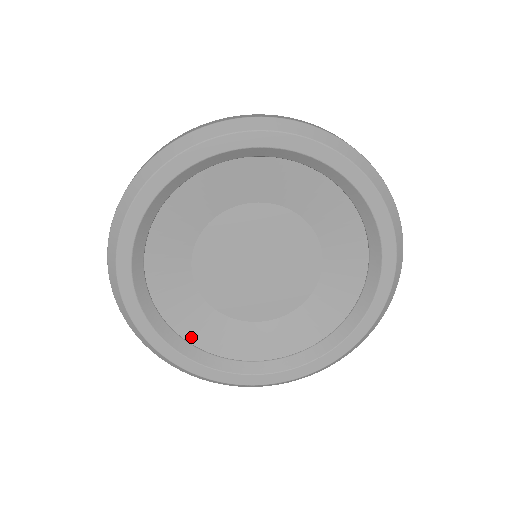
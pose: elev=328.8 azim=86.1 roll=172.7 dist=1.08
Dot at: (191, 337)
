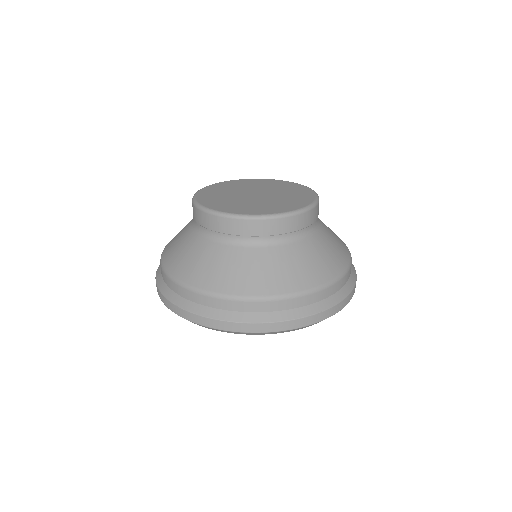
Dot at: occluded
